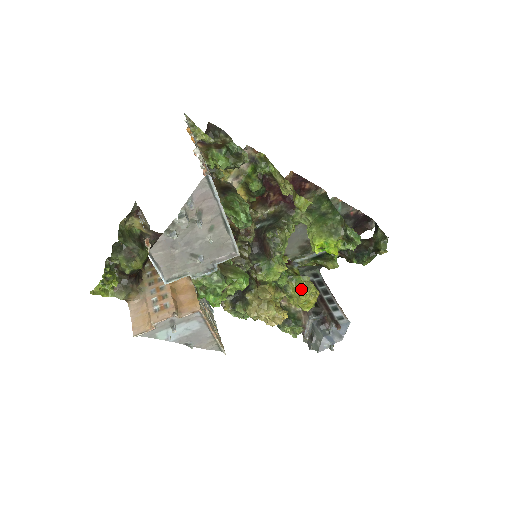
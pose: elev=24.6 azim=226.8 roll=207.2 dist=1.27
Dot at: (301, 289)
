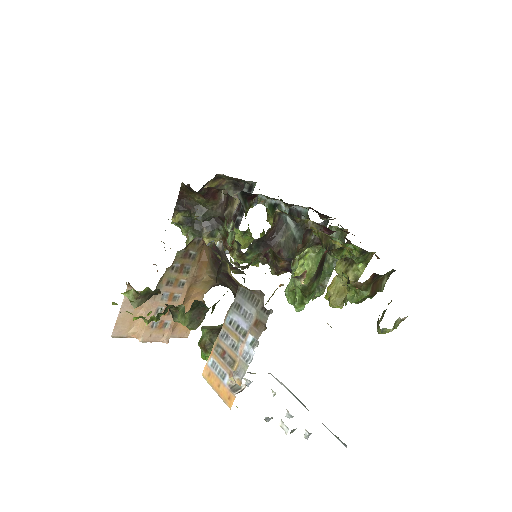
Dot at: occluded
